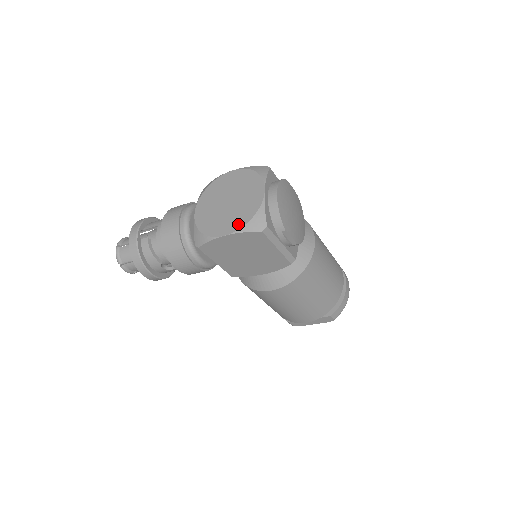
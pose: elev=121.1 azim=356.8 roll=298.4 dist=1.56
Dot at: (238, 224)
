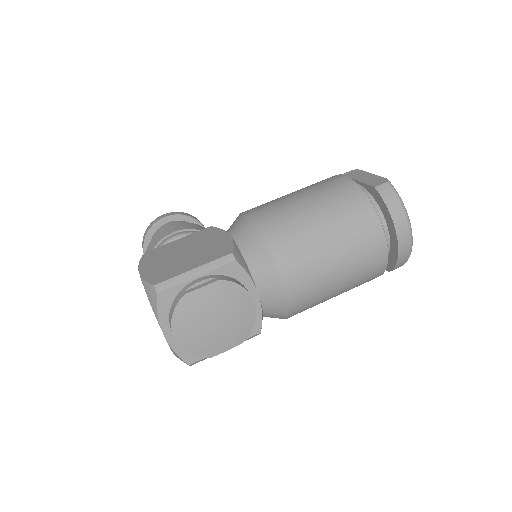
Dot at: occluded
